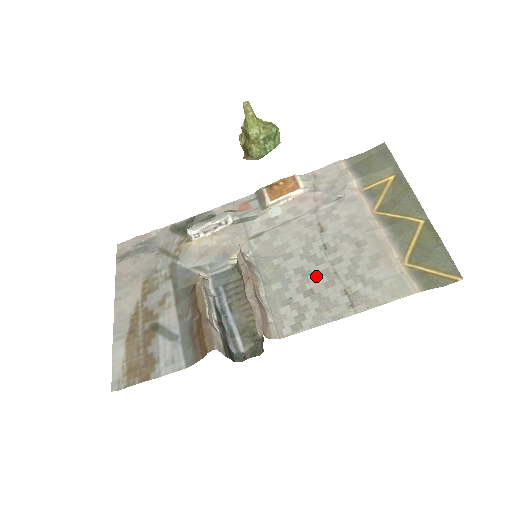
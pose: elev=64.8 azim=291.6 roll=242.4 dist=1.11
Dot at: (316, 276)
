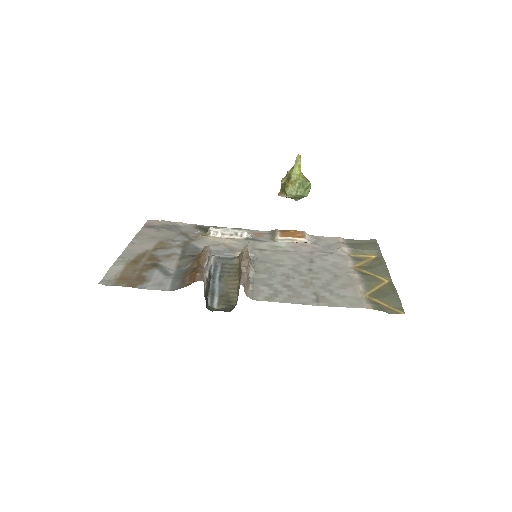
Dot at: (296, 280)
